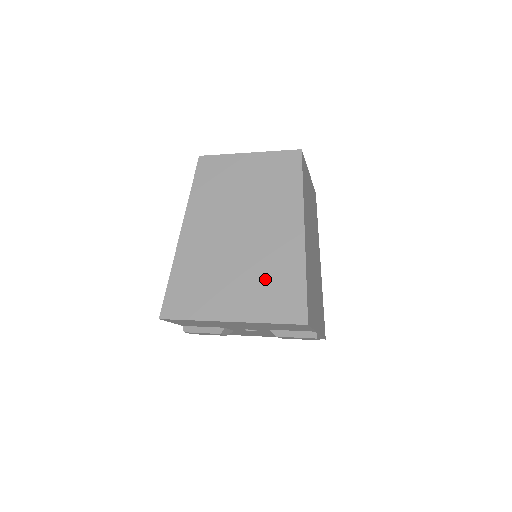
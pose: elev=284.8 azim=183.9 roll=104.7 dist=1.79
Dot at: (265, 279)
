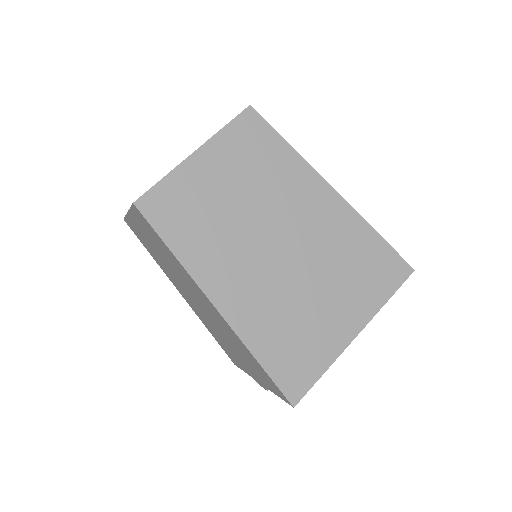
Dot at: (348, 268)
